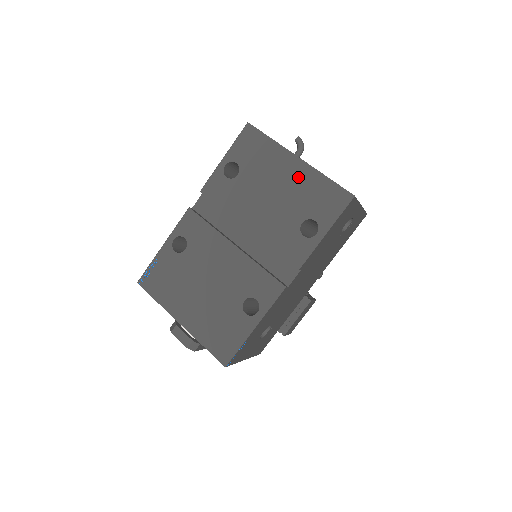
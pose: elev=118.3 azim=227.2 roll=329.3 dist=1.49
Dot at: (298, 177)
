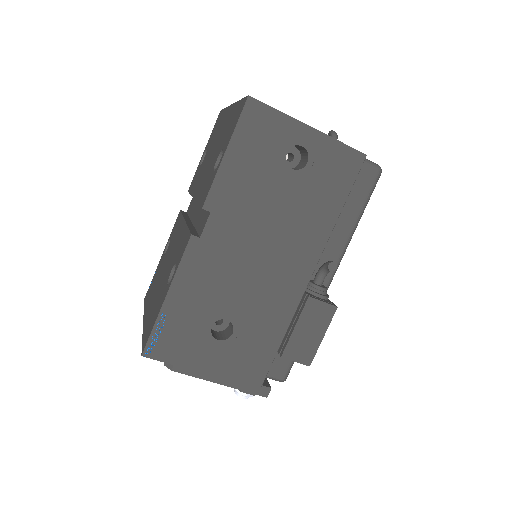
Dot at: (227, 121)
